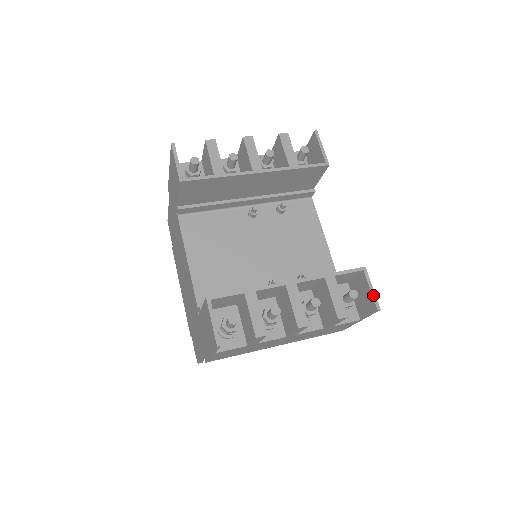
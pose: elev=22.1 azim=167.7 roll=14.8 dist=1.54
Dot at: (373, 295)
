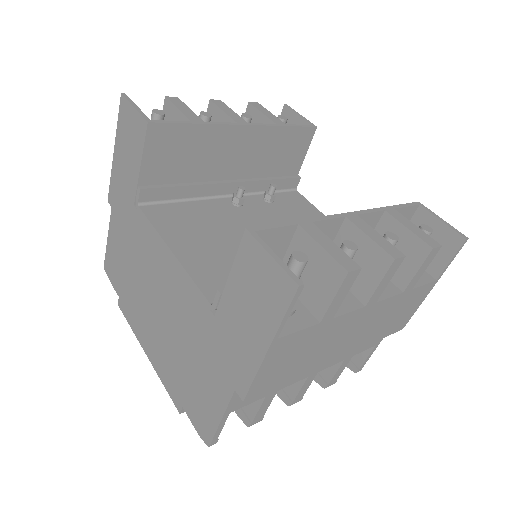
Dot at: (449, 225)
